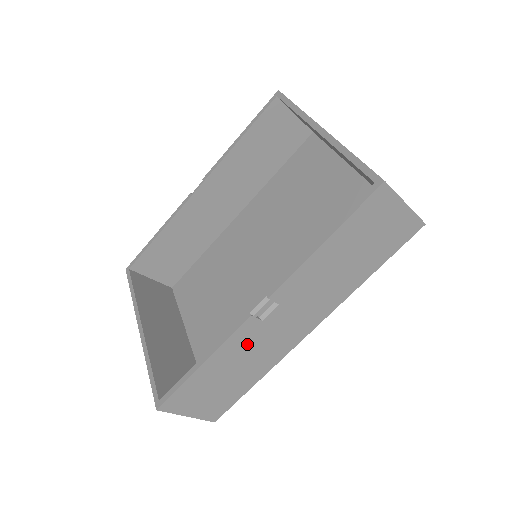
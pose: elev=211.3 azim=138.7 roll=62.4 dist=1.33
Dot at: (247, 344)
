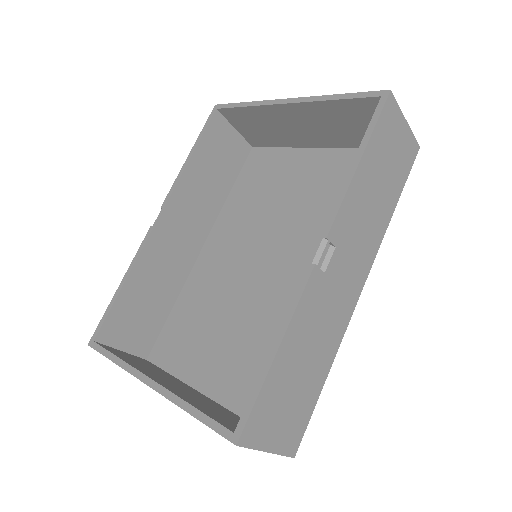
Dot at: (314, 312)
